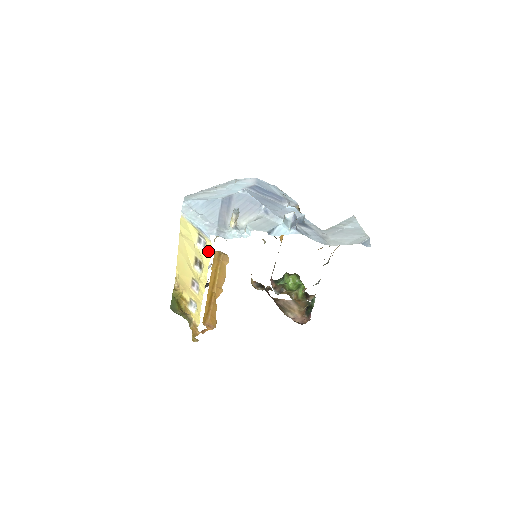
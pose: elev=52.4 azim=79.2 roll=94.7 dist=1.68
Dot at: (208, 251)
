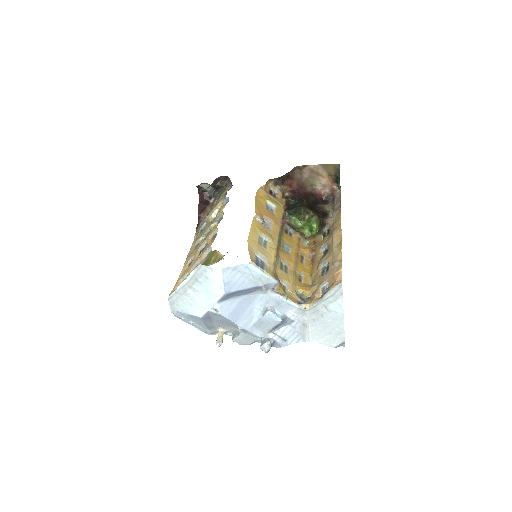
Dot at: occluded
